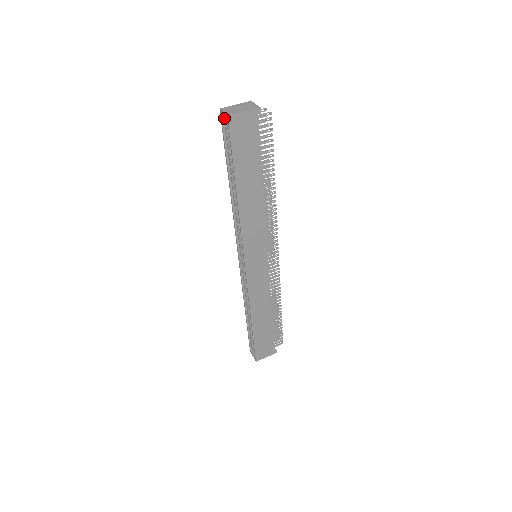
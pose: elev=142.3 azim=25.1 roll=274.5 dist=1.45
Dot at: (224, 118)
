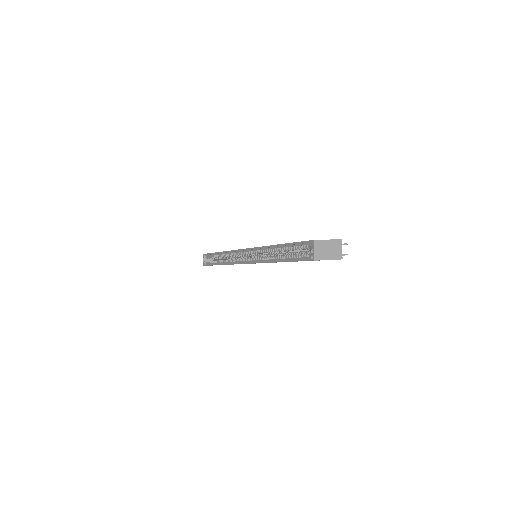
Dot at: (311, 247)
